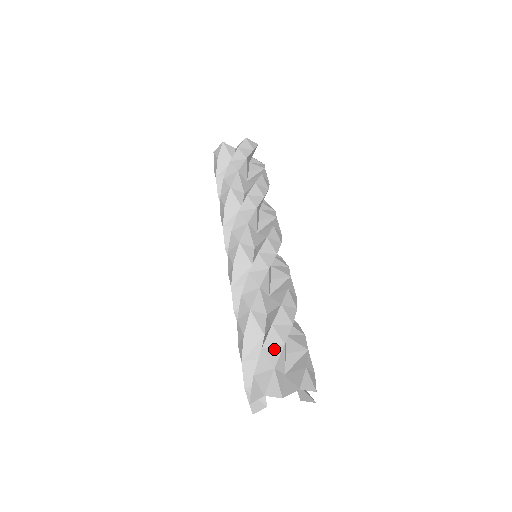
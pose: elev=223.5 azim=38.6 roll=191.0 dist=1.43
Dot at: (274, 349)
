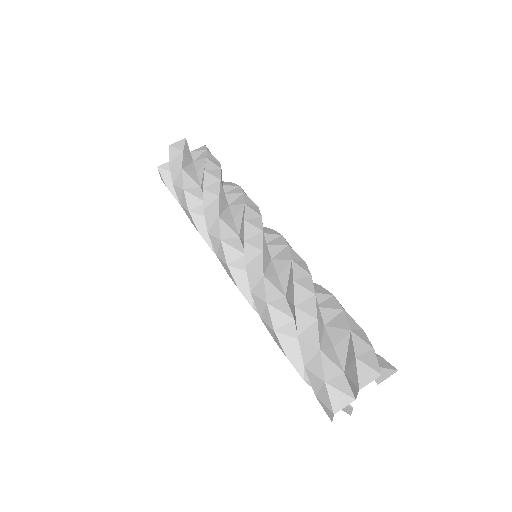
Dot at: (314, 361)
